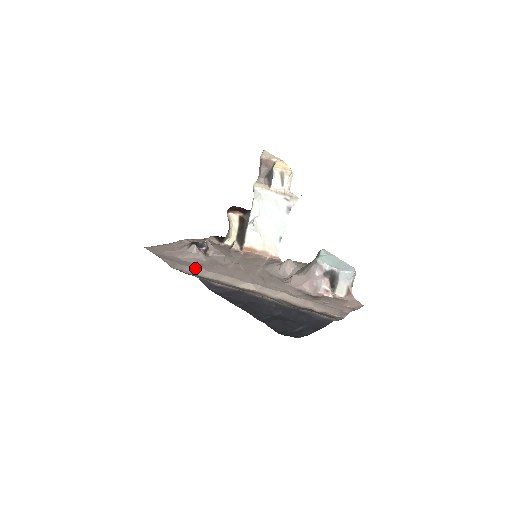
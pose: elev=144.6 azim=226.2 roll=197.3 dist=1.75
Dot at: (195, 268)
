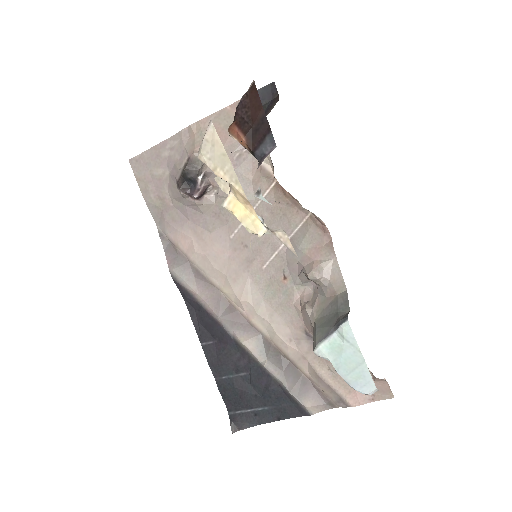
Dot at: (181, 235)
